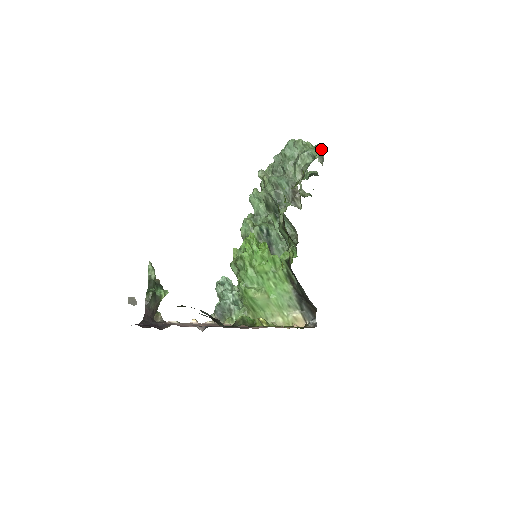
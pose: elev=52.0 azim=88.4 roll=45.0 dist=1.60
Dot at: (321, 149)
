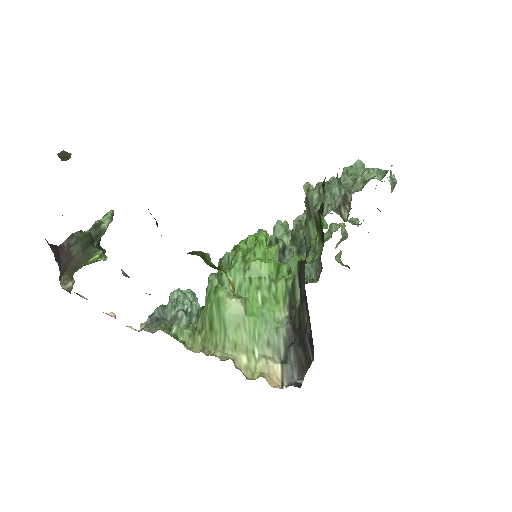
Dot at: (395, 178)
